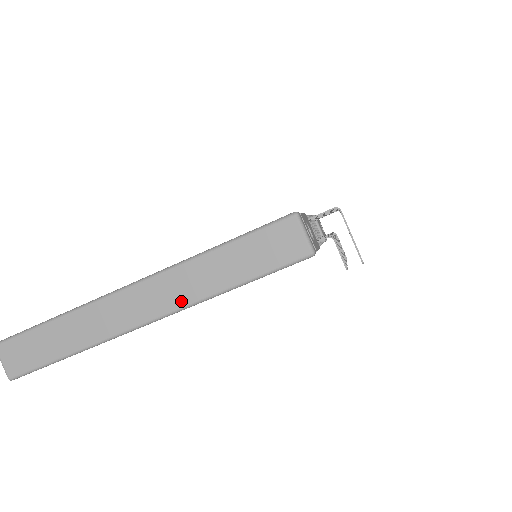
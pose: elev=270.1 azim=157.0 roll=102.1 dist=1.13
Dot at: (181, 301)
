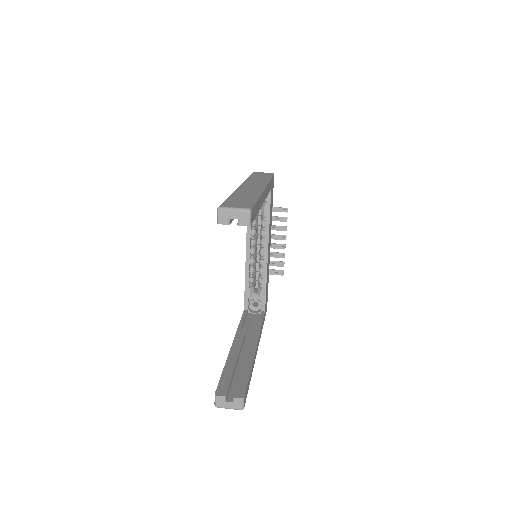
Dot at: (263, 183)
